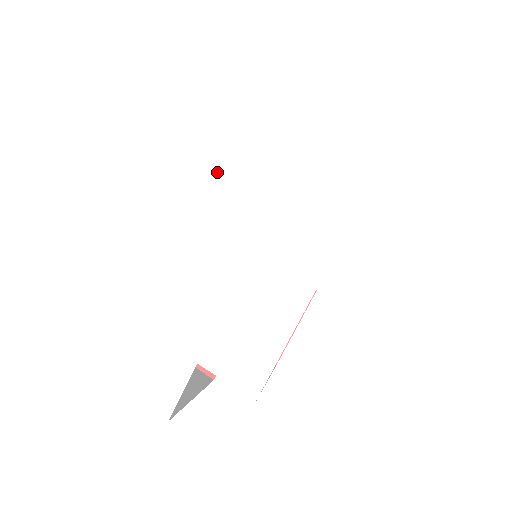
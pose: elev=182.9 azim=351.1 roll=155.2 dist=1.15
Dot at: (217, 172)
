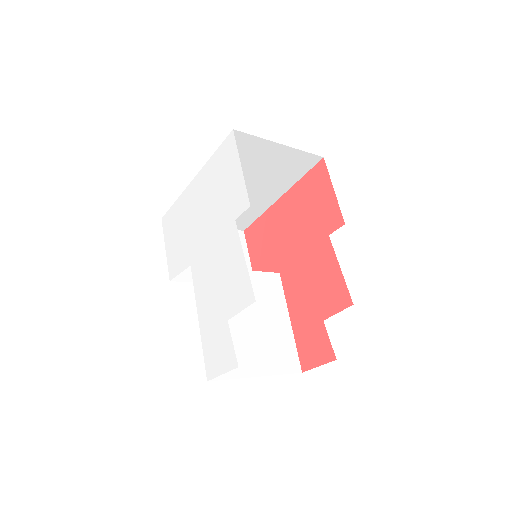
Dot at: (183, 238)
